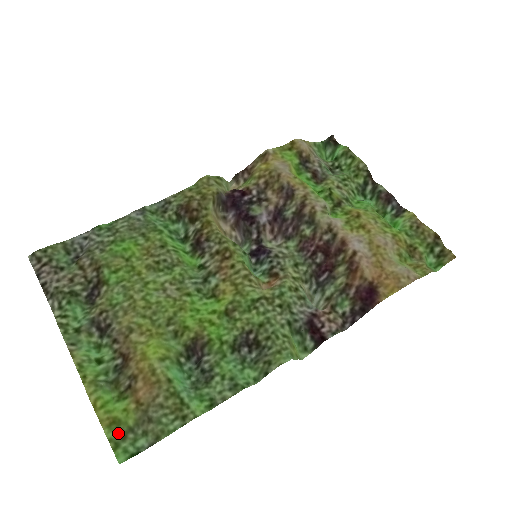
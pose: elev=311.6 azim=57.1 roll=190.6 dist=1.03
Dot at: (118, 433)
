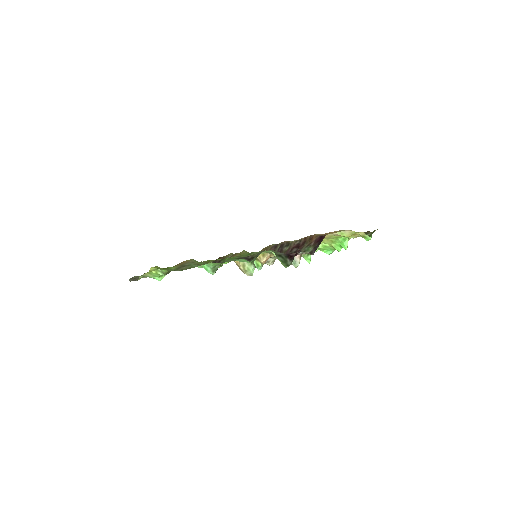
Dot at: (165, 269)
